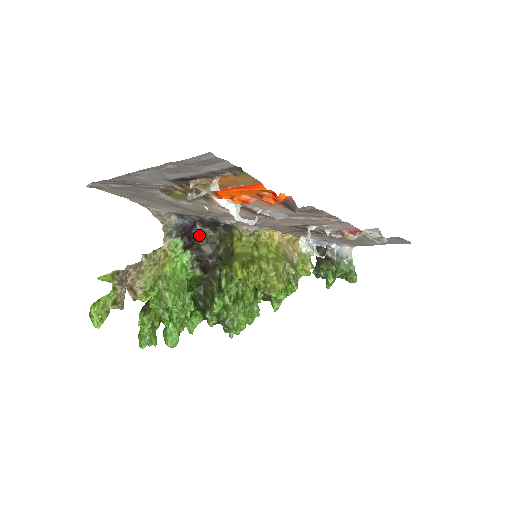
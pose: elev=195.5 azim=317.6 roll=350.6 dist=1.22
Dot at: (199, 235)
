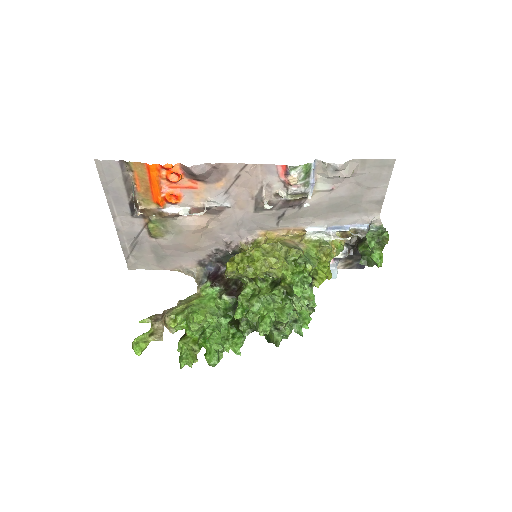
Dot at: (224, 273)
